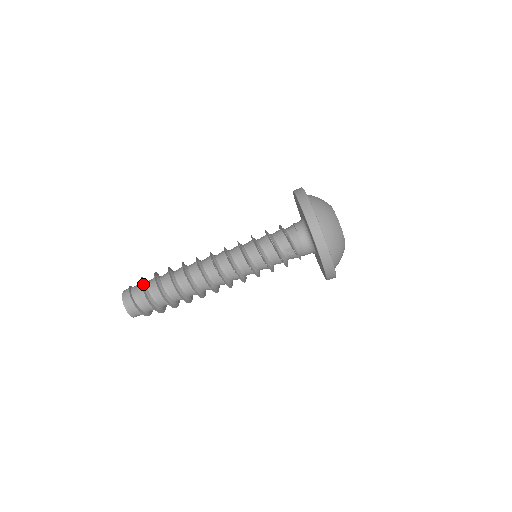
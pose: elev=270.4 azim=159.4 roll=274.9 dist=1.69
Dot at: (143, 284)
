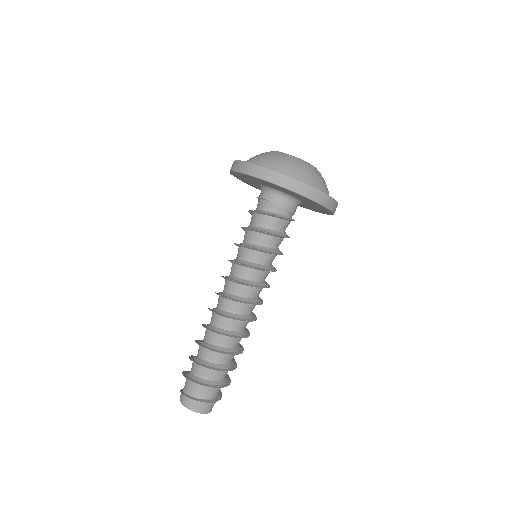
Dot at: (191, 378)
